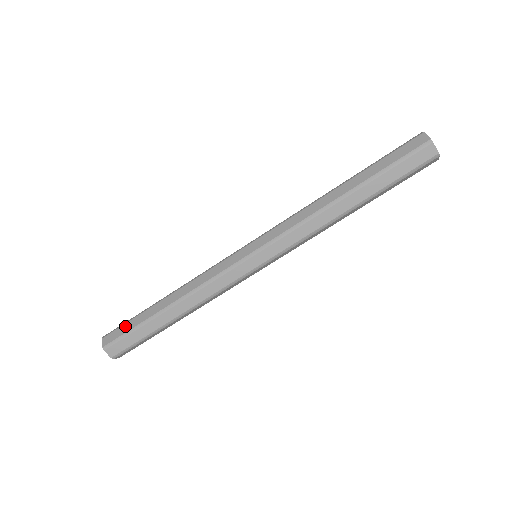
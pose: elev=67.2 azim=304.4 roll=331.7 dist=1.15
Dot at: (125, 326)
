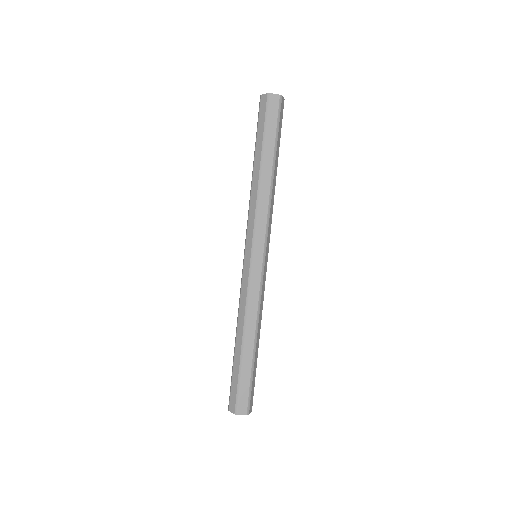
Dot at: (233, 385)
